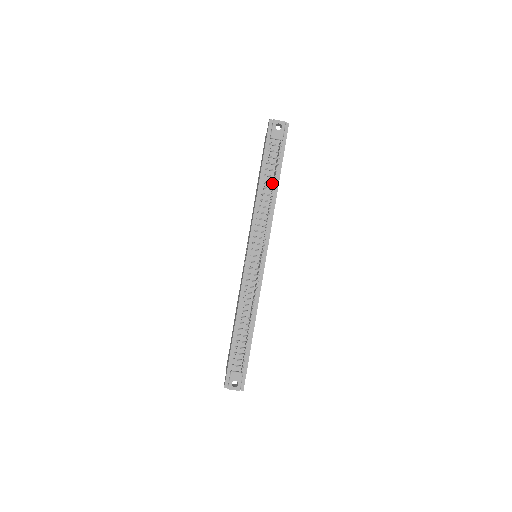
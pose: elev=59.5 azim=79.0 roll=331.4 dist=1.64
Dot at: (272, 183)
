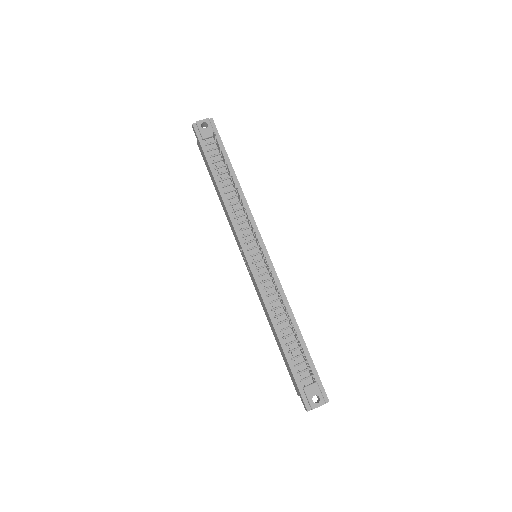
Dot at: (229, 178)
